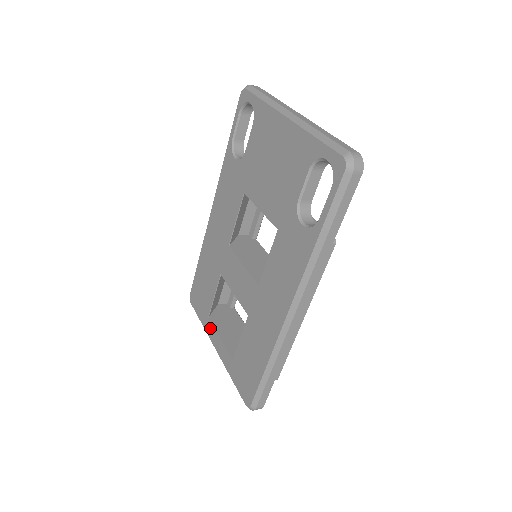
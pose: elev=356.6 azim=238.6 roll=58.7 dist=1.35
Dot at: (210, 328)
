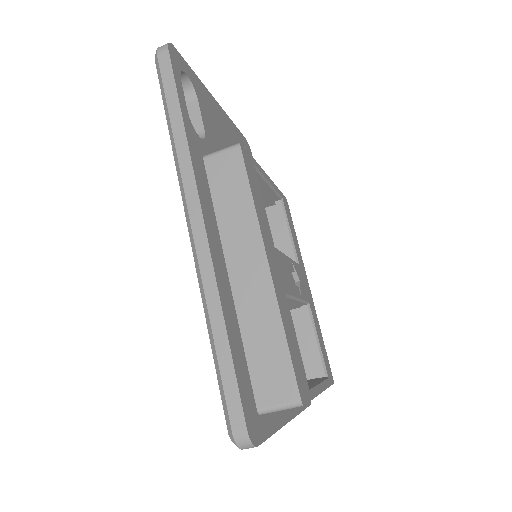
Dot at: occluded
